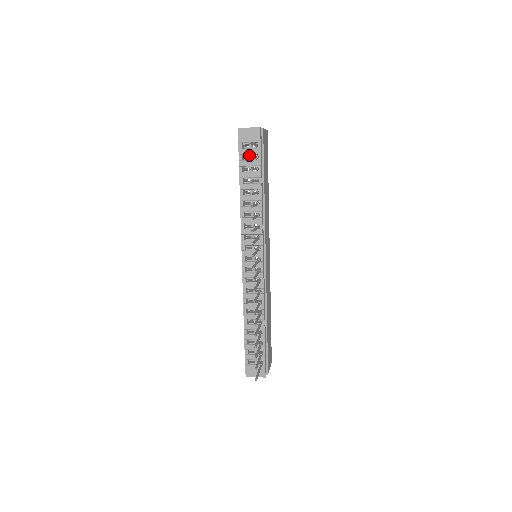
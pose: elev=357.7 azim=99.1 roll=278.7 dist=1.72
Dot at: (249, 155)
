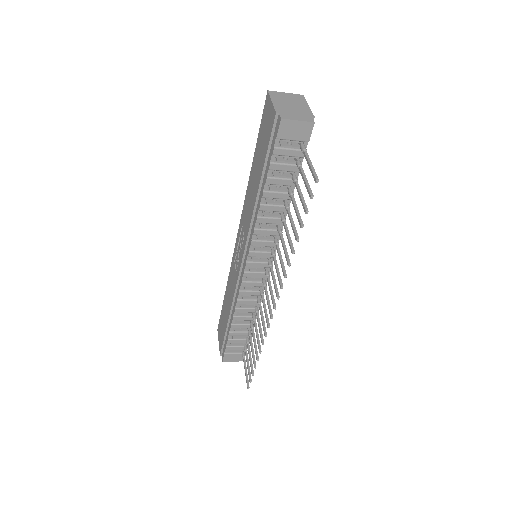
Dot at: (311, 196)
